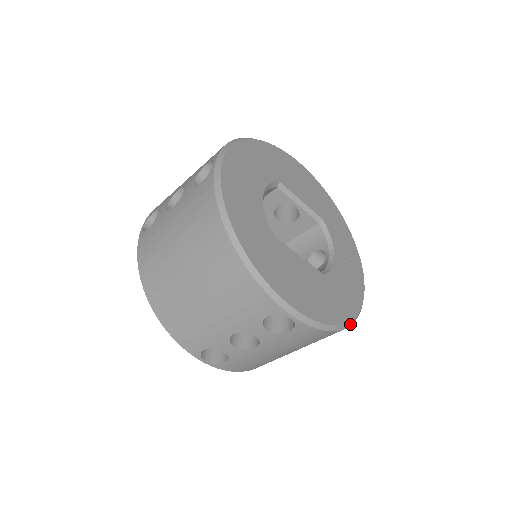
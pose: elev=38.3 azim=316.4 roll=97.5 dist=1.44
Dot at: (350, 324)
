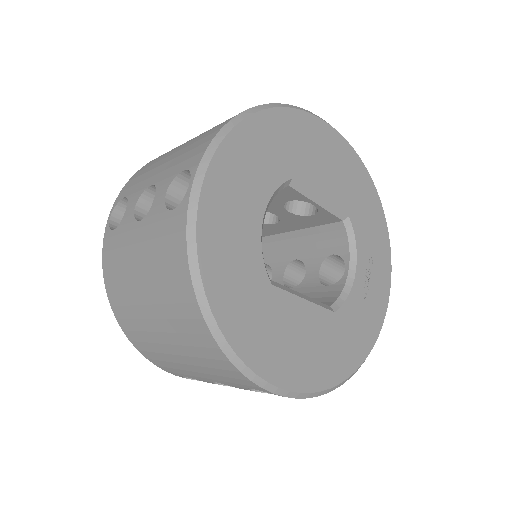
Dot at: occluded
